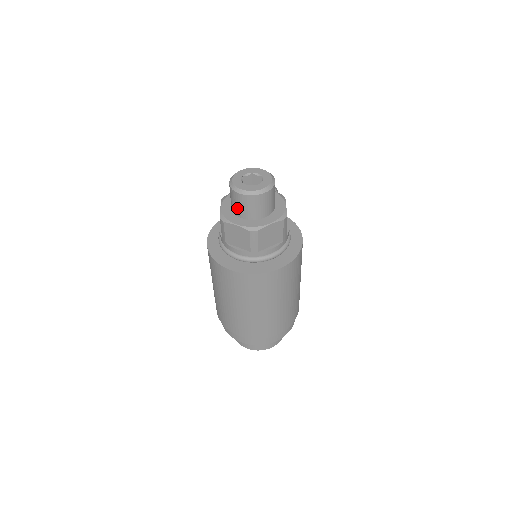
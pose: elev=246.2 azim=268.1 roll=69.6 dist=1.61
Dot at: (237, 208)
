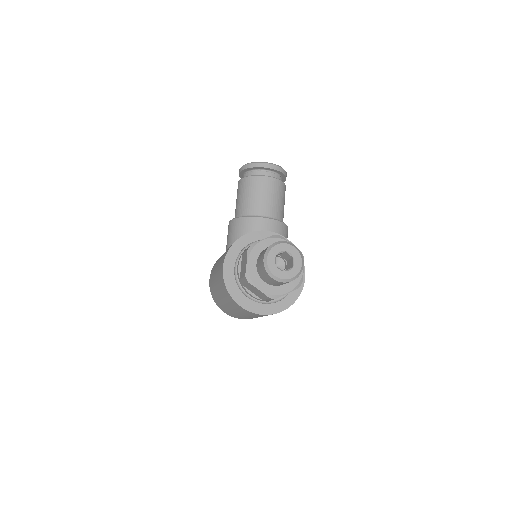
Dot at: (264, 277)
